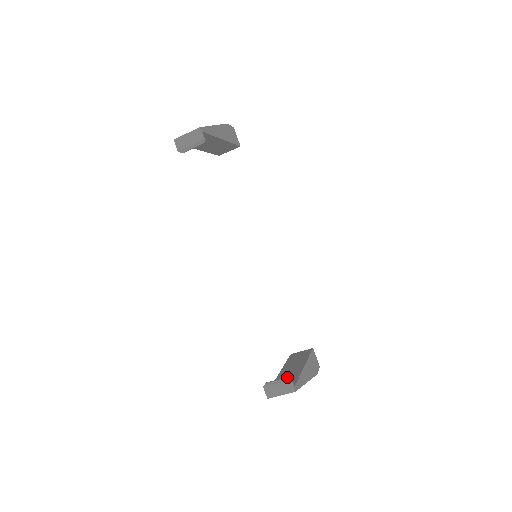
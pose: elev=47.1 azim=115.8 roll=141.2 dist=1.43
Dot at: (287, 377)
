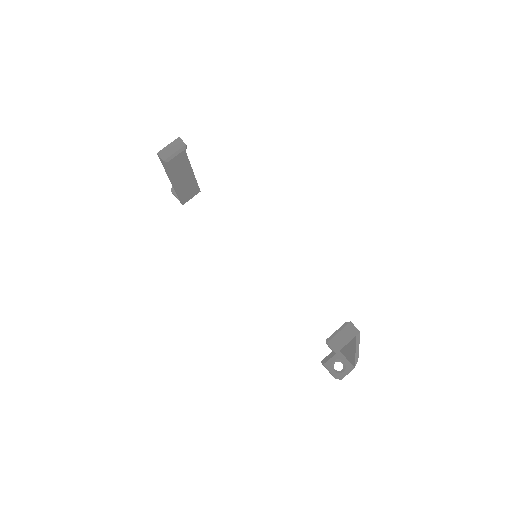
Dot at: (345, 322)
